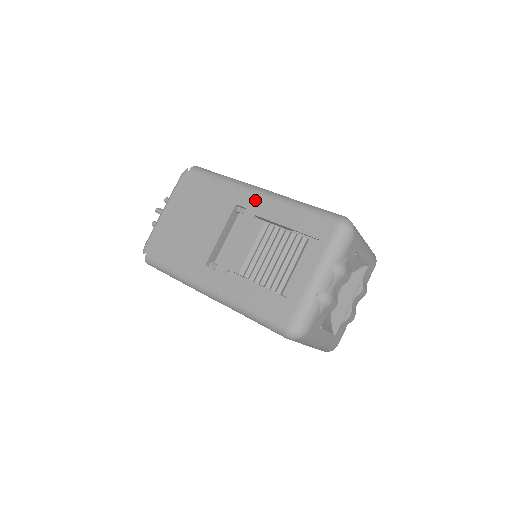
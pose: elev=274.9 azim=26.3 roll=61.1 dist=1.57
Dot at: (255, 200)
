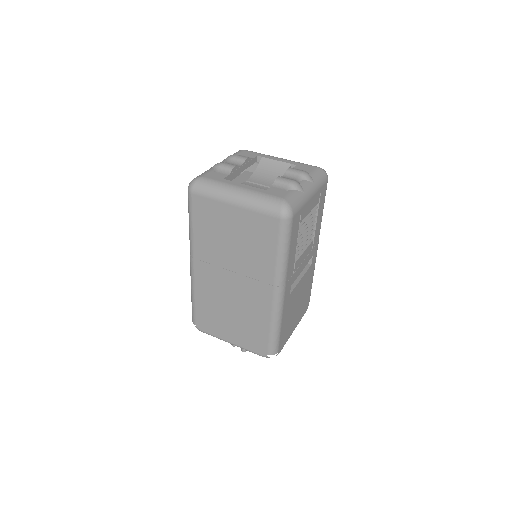
Dot at: occluded
